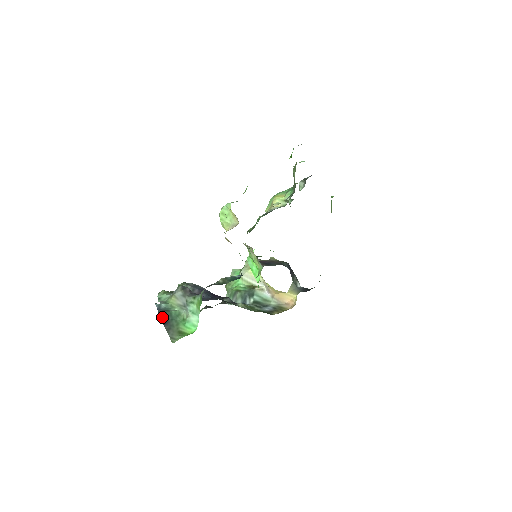
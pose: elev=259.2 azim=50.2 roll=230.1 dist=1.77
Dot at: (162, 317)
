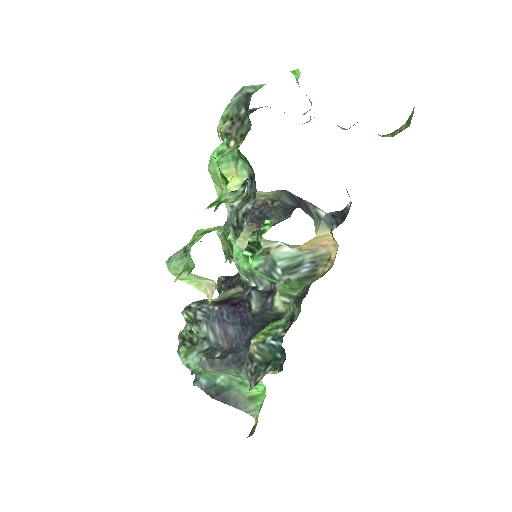
Dot at: (217, 397)
